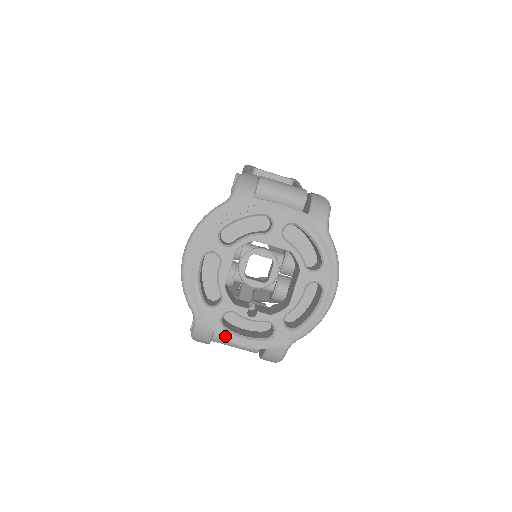
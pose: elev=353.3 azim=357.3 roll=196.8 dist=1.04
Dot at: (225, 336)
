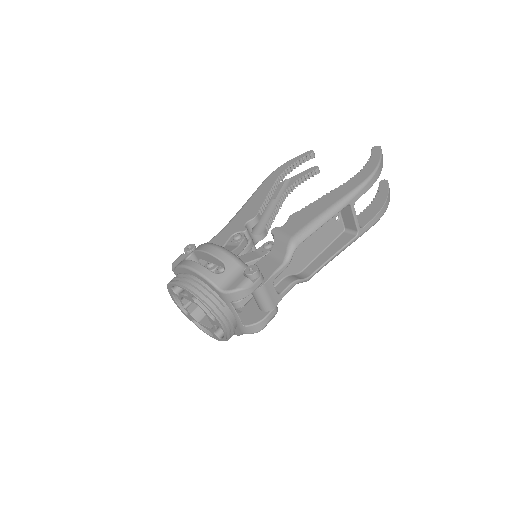
Dot at: (170, 295)
